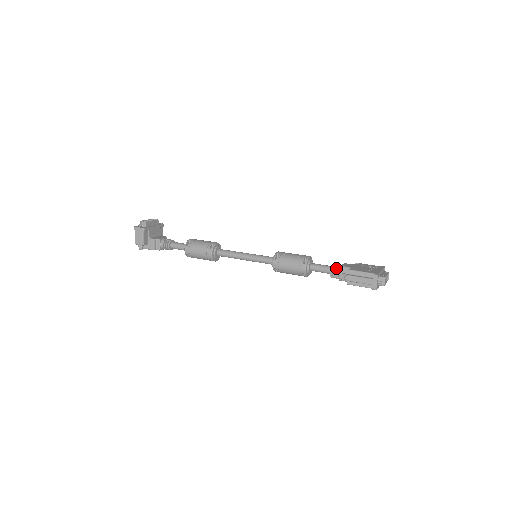
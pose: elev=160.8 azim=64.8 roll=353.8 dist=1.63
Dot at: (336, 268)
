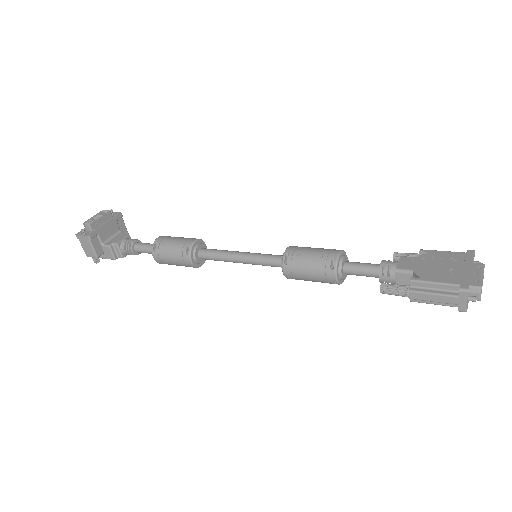
Dot at: (388, 270)
